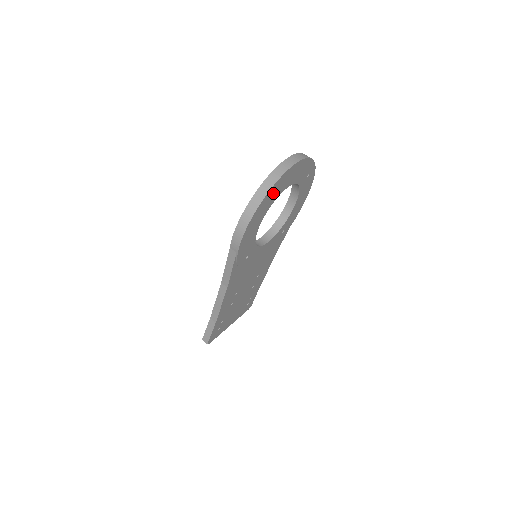
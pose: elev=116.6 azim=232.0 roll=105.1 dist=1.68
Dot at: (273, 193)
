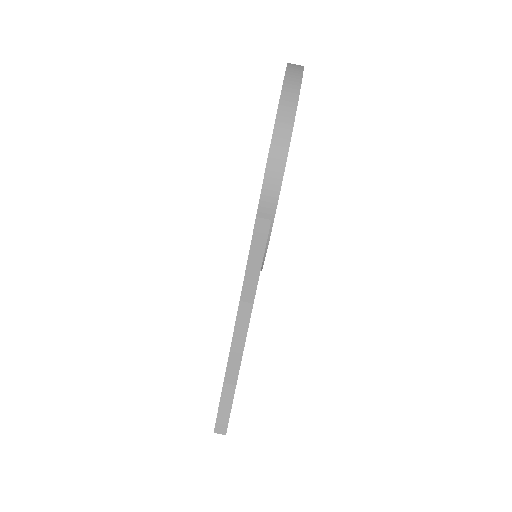
Dot at: occluded
